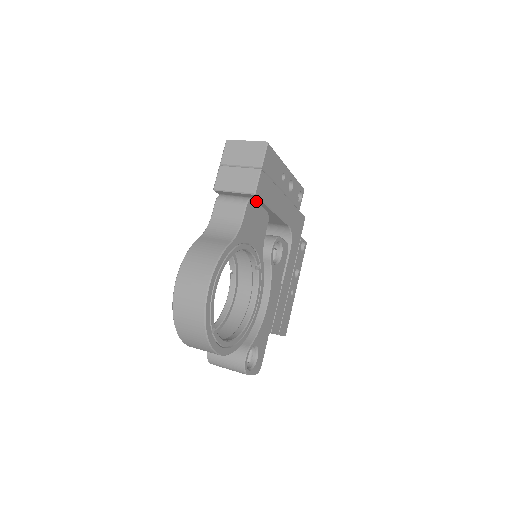
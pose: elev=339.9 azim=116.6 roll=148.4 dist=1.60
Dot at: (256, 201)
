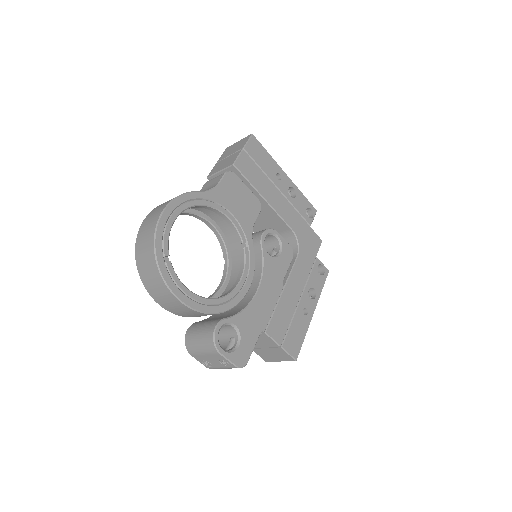
Dot at: (241, 179)
